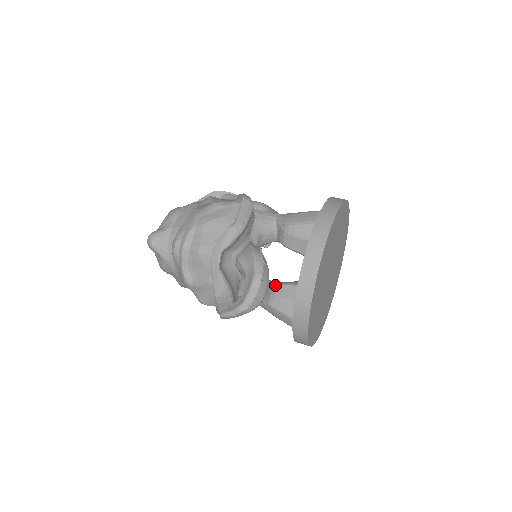
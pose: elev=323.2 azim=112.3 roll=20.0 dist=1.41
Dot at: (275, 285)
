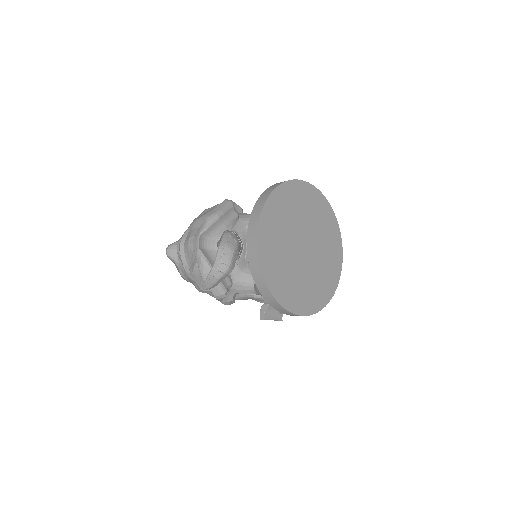
Dot at: occluded
